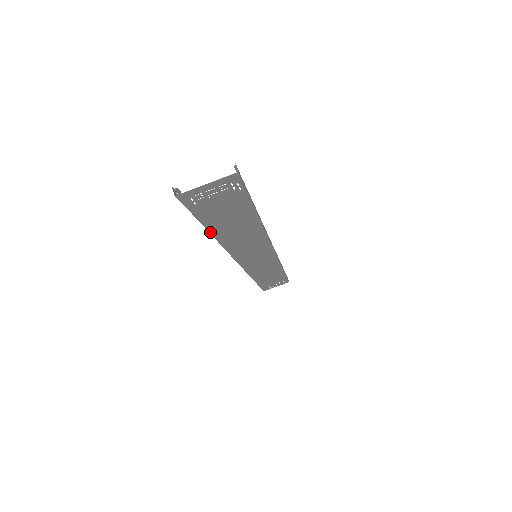
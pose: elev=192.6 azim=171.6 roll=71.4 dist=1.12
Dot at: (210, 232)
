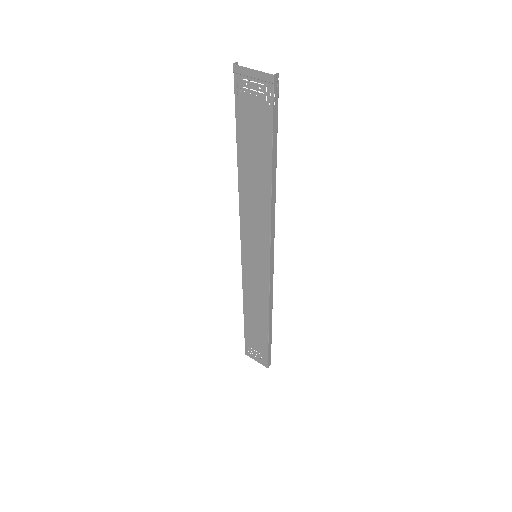
Dot at: (238, 154)
